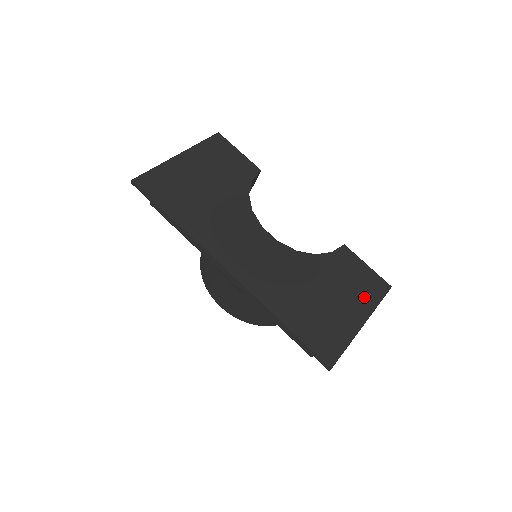
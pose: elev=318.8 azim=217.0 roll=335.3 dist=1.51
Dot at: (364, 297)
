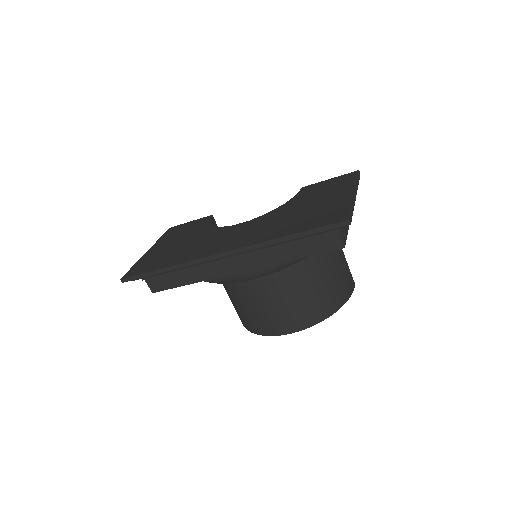
Dot at: (341, 187)
